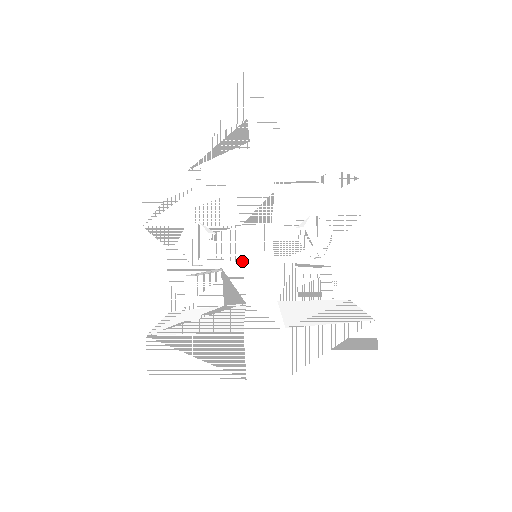
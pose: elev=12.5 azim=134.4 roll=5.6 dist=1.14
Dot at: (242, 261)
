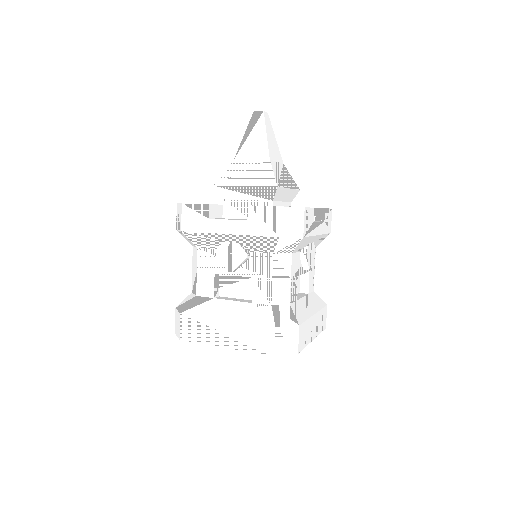
Dot at: (271, 278)
